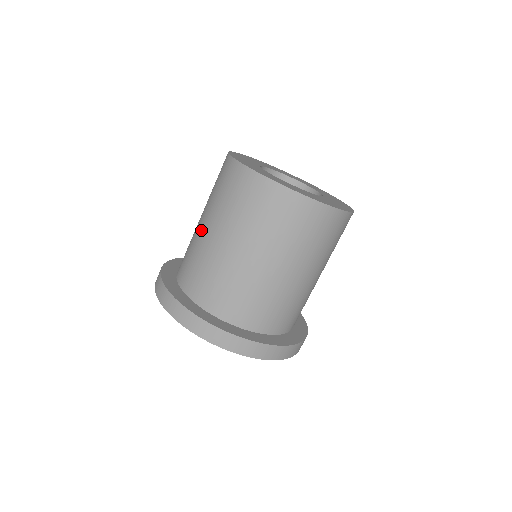
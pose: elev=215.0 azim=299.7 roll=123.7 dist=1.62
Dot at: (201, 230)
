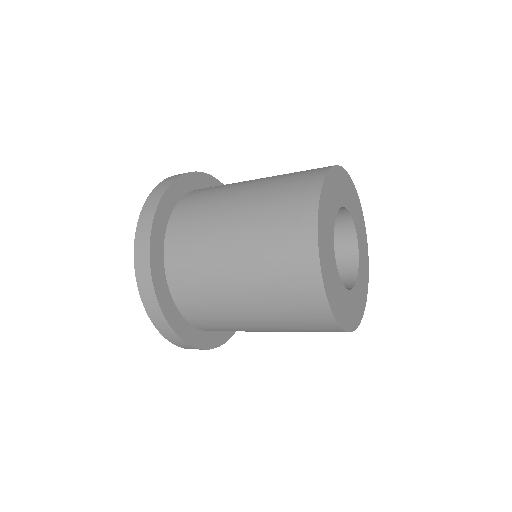
Dot at: (234, 297)
